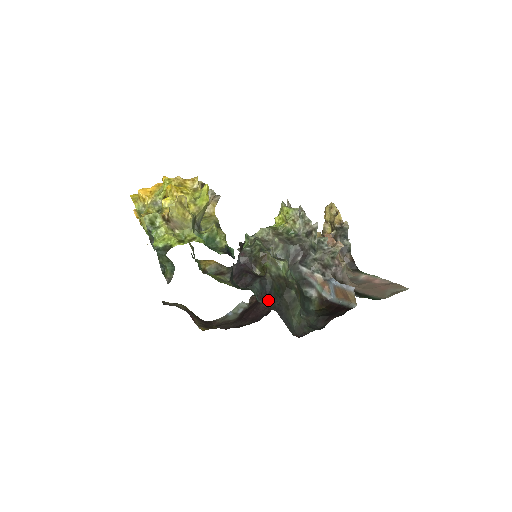
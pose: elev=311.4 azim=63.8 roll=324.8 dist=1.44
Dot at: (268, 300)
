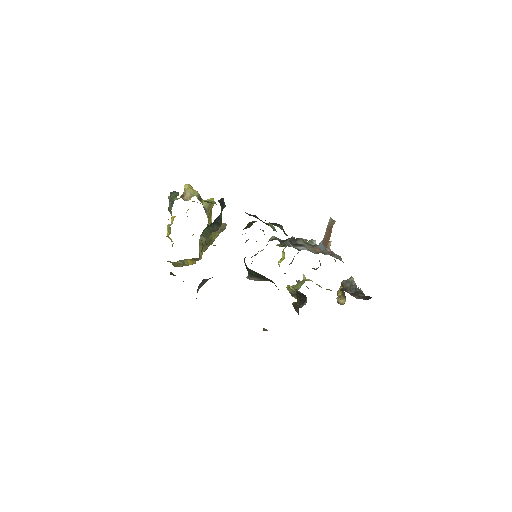
Dot at: occluded
